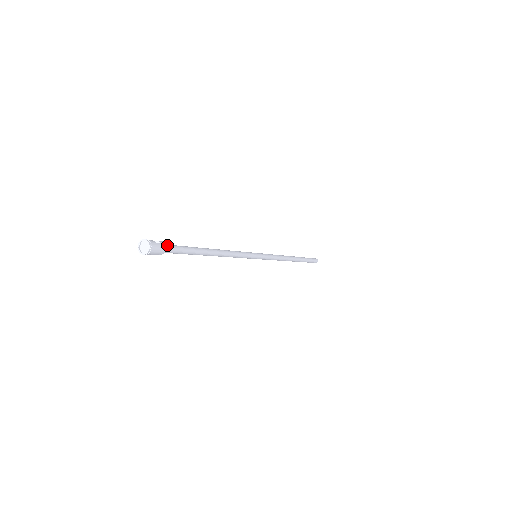
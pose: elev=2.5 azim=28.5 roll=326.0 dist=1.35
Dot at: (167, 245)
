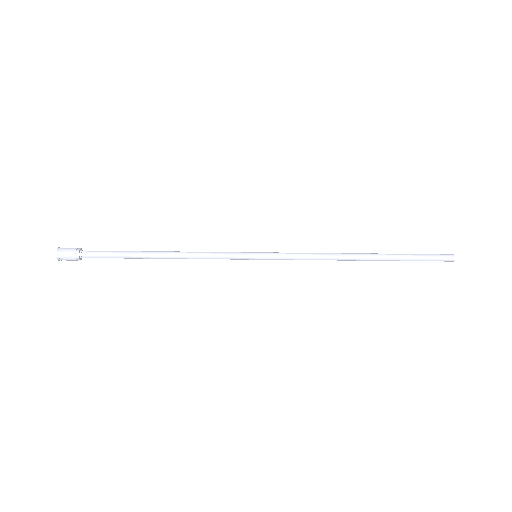
Dot at: (87, 251)
